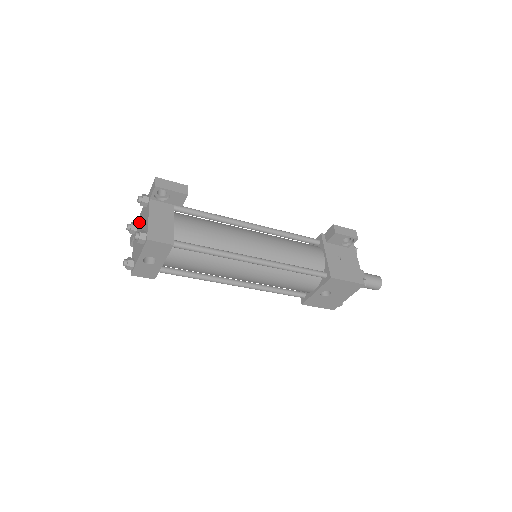
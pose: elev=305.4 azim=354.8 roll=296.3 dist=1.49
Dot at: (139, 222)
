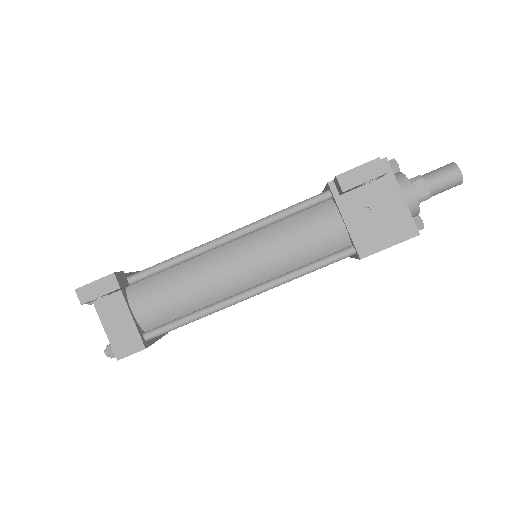
Dot at: occluded
